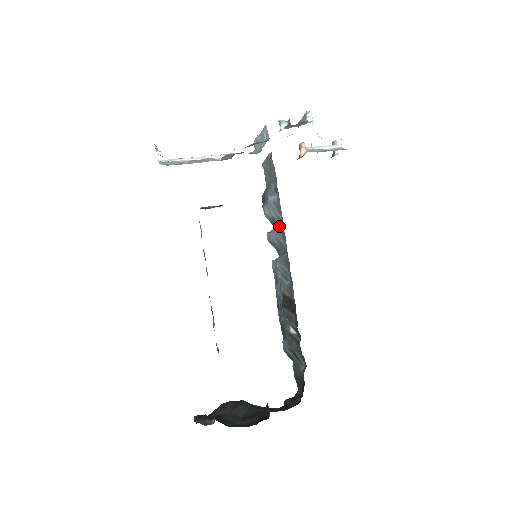
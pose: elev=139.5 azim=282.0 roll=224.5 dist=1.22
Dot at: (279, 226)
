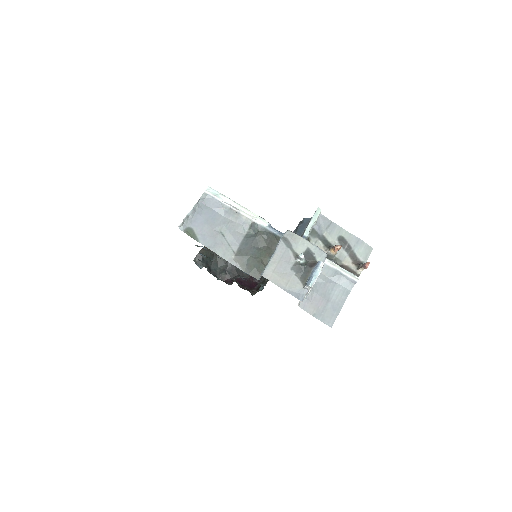
Dot at: occluded
